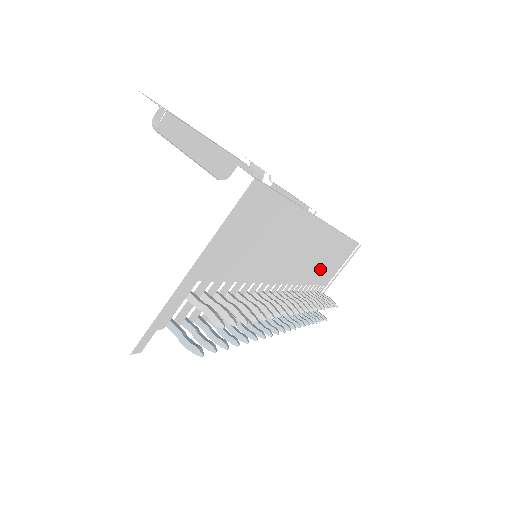
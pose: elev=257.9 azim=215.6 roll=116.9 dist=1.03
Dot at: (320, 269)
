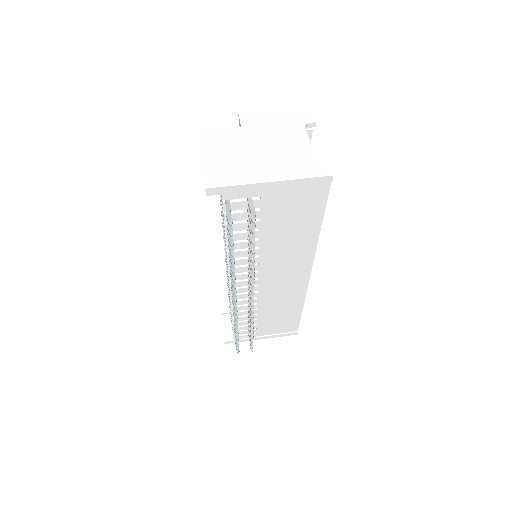
Dot at: (272, 309)
